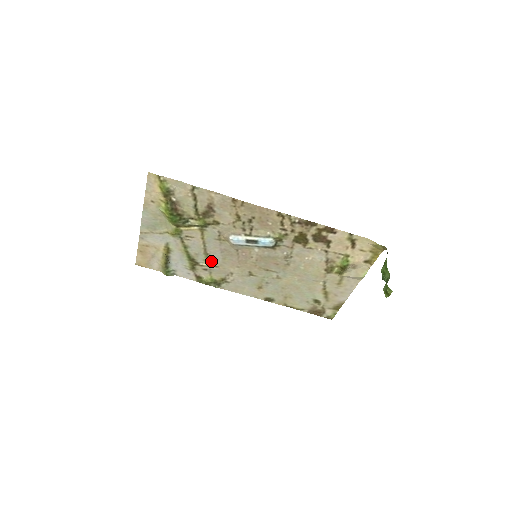
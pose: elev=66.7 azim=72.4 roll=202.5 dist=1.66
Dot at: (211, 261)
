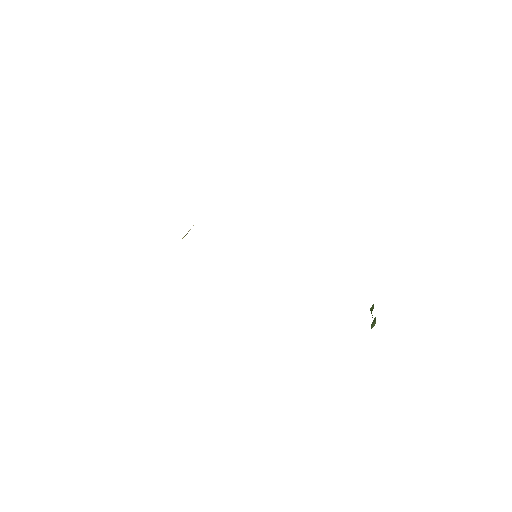
Dot at: occluded
